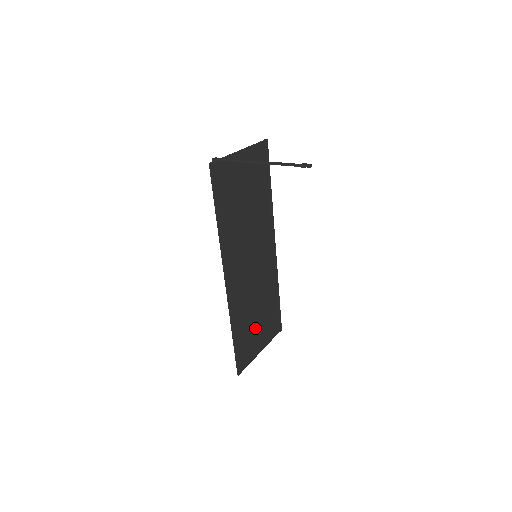
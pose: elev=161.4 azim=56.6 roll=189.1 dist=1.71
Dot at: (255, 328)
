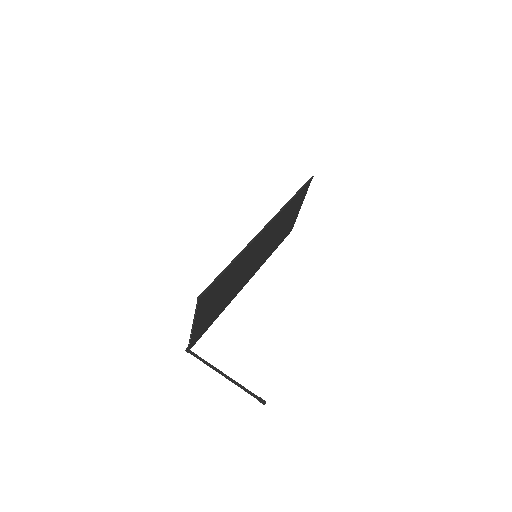
Dot at: (287, 224)
